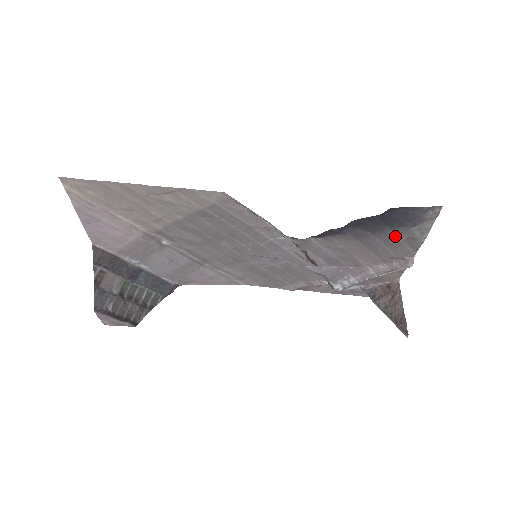
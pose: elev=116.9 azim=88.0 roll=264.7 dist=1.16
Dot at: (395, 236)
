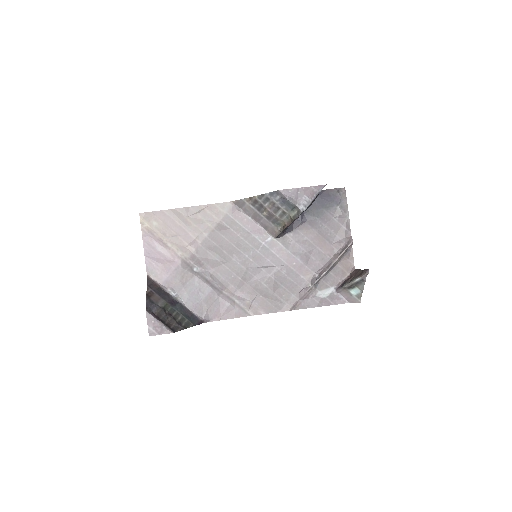
Dot at: (332, 218)
